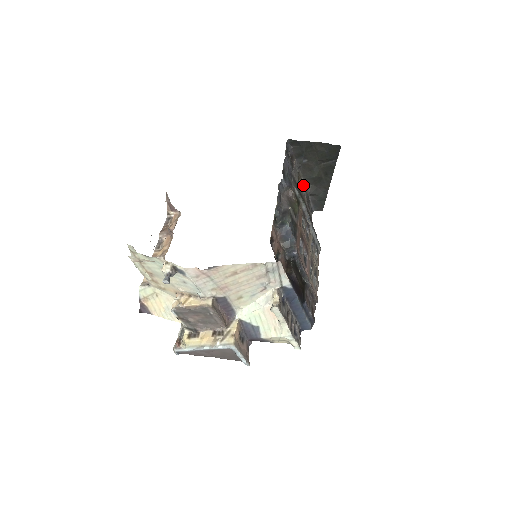
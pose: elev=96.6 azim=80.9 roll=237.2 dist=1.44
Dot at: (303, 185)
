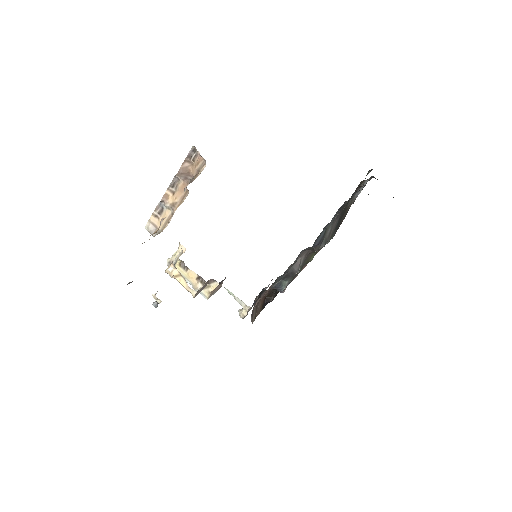
Dot at: (364, 184)
